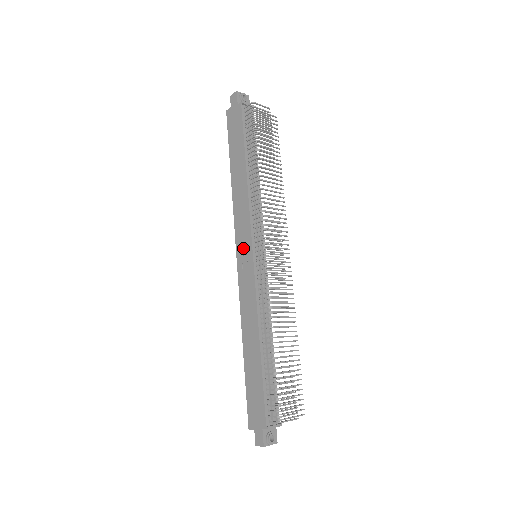
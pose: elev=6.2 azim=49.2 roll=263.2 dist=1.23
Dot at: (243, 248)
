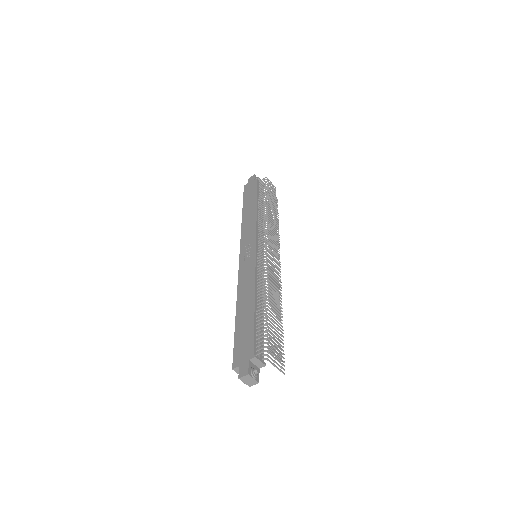
Dot at: (247, 248)
